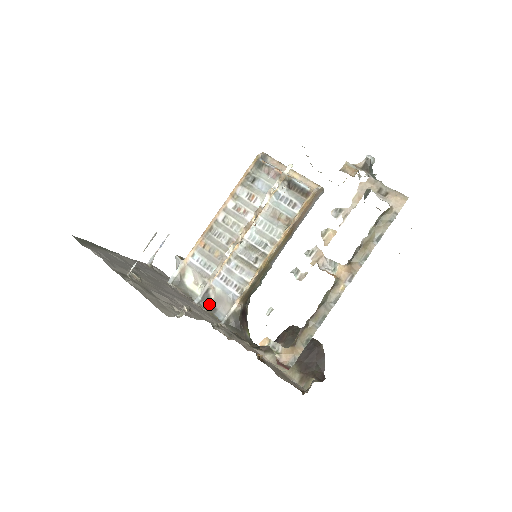
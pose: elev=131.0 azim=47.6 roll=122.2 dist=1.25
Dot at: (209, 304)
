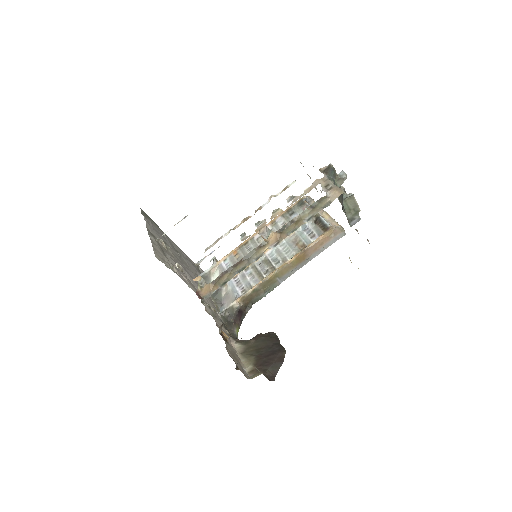
Dot at: (219, 298)
